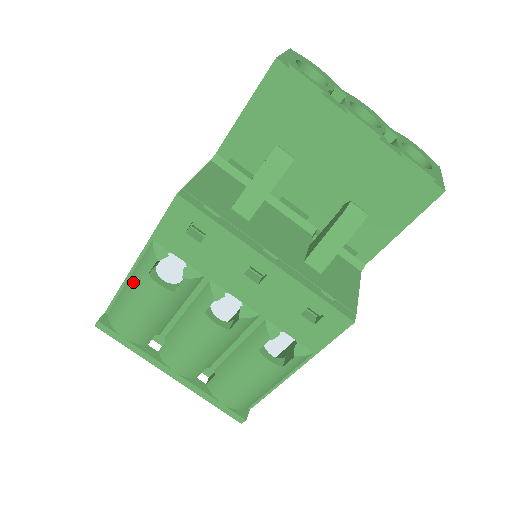
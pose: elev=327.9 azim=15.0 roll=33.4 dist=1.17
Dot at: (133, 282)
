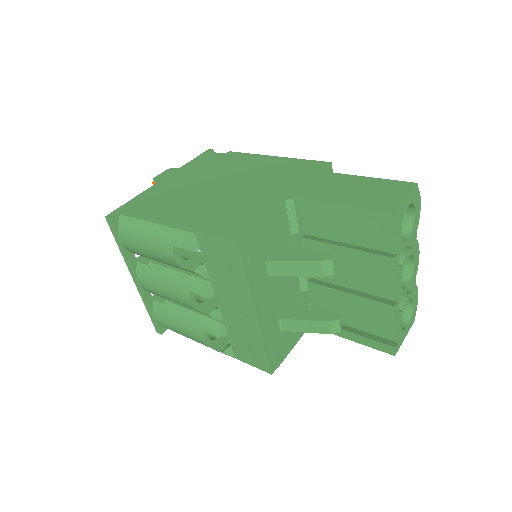
Dot at: (157, 232)
